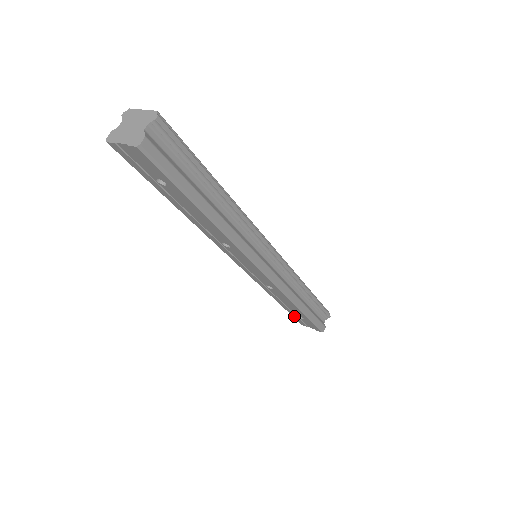
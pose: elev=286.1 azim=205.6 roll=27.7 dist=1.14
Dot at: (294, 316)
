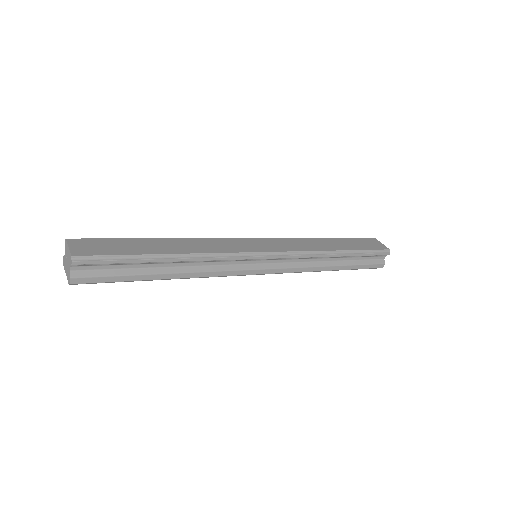
Dot at: occluded
